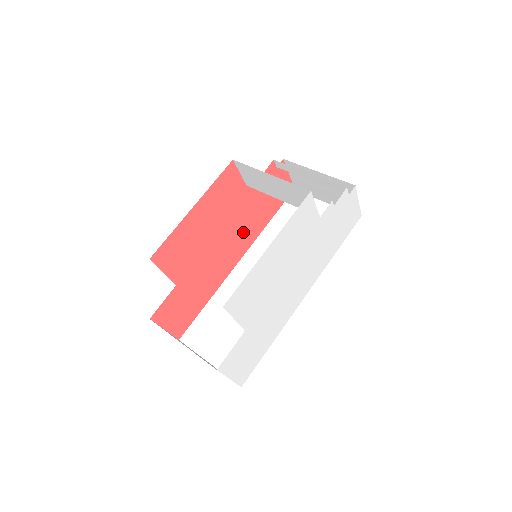
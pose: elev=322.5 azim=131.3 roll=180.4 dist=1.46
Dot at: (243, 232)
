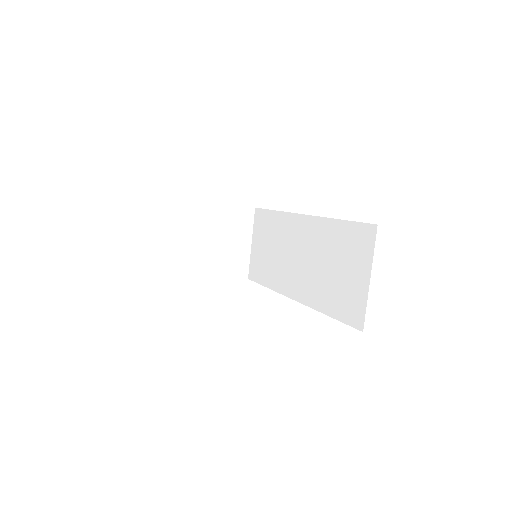
Dot at: occluded
